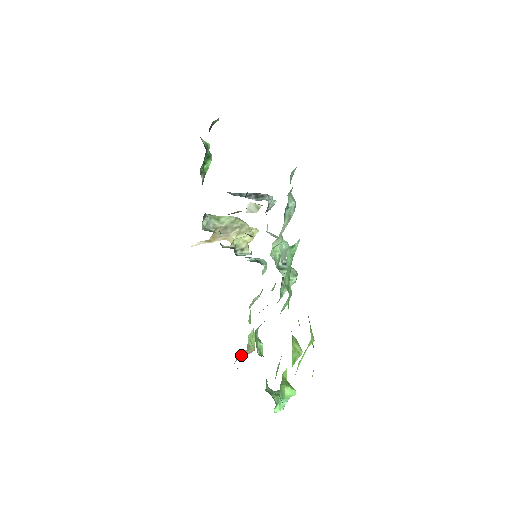
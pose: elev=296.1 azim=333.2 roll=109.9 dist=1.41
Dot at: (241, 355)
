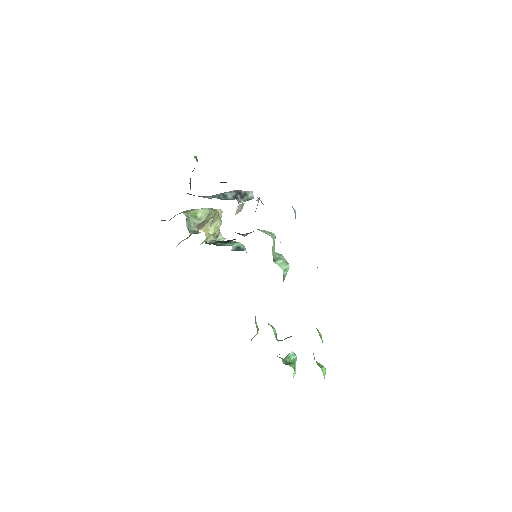
Dot at: (252, 338)
